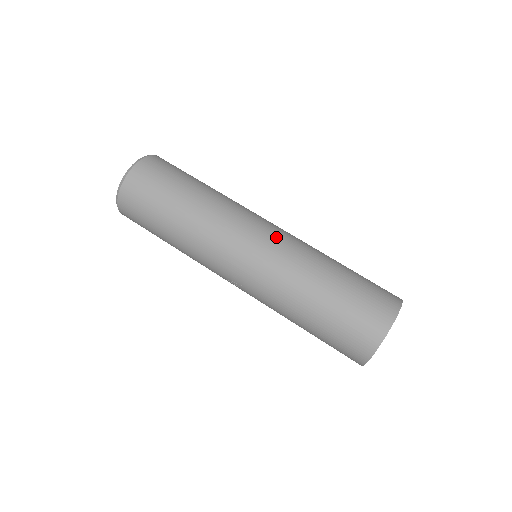
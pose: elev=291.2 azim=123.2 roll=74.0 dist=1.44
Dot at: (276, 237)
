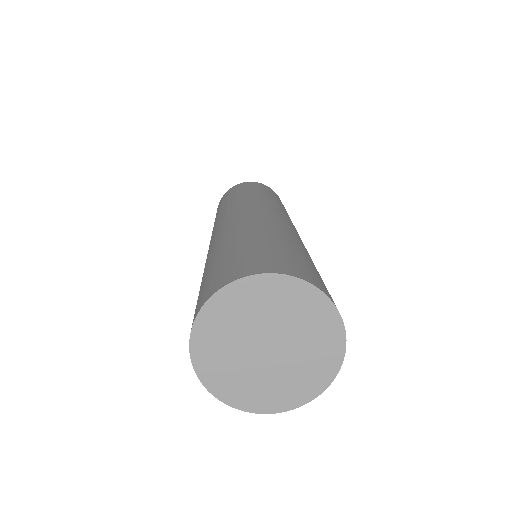
Dot at: (269, 214)
